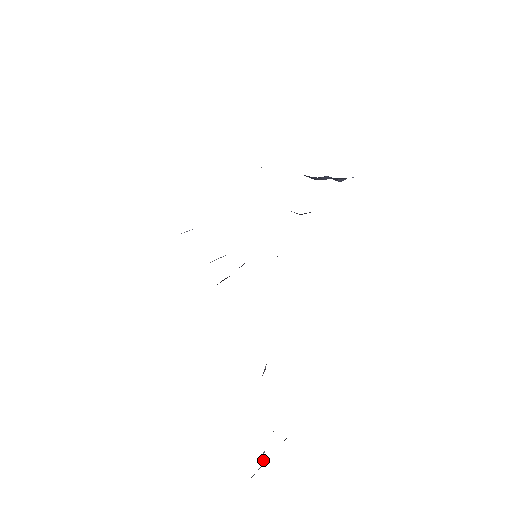
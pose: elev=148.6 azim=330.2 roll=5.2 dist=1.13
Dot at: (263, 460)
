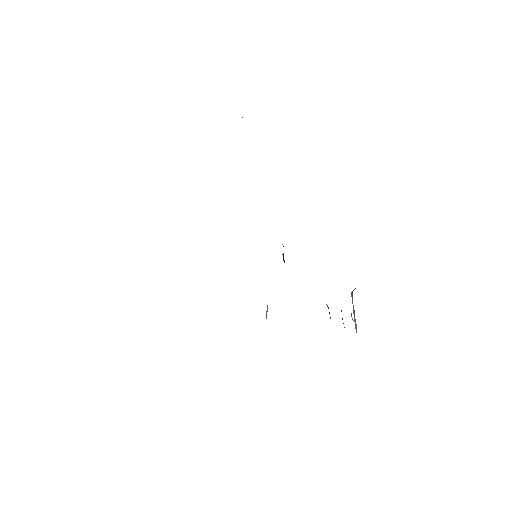
Dot at: occluded
